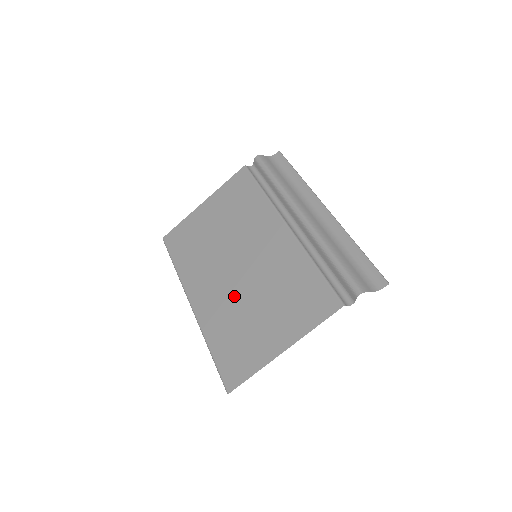
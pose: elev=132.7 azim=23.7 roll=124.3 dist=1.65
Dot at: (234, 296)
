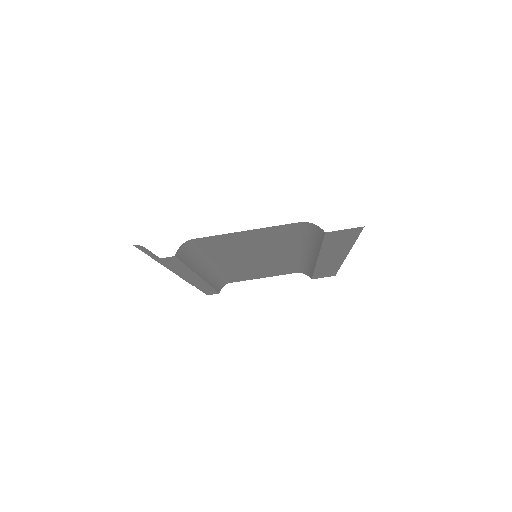
Dot at: occluded
